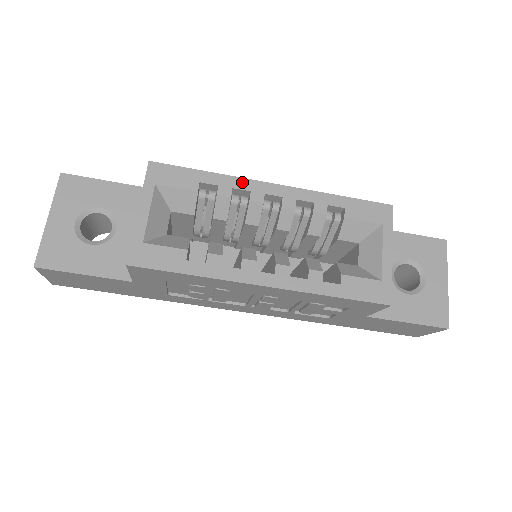
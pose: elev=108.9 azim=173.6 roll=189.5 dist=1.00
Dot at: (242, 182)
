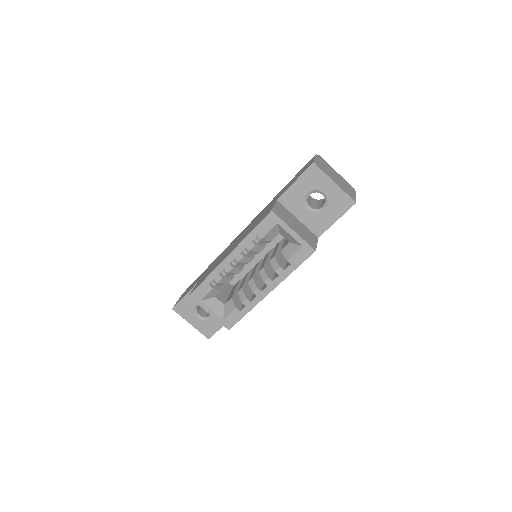
Dot at: (218, 269)
